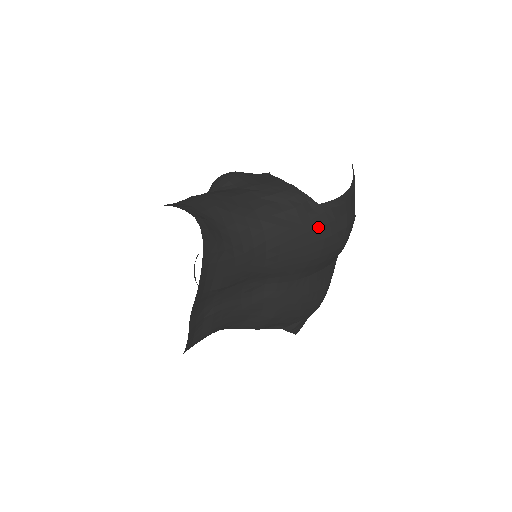
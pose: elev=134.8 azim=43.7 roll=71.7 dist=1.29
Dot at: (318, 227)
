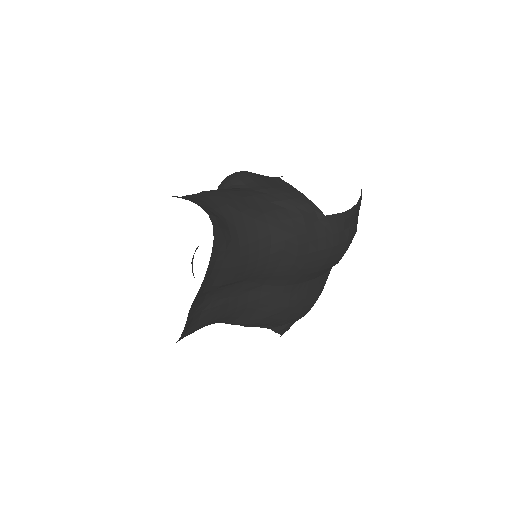
Dot at: (322, 237)
